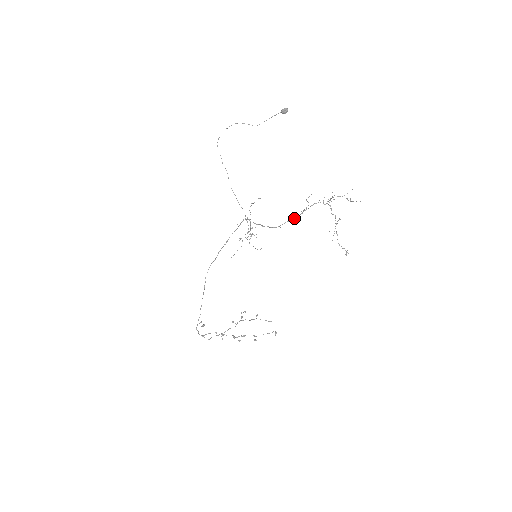
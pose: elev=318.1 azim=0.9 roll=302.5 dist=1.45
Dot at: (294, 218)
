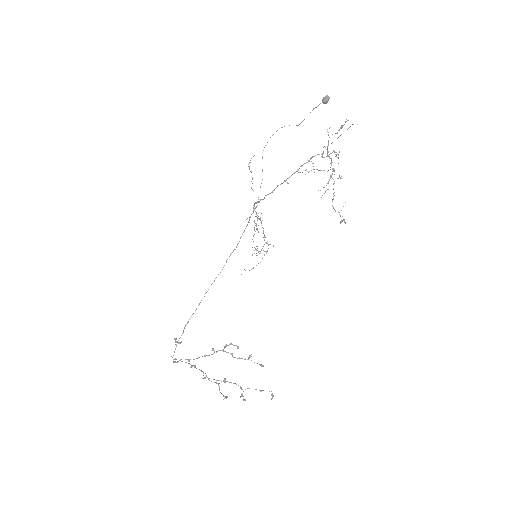
Dot at: (286, 179)
